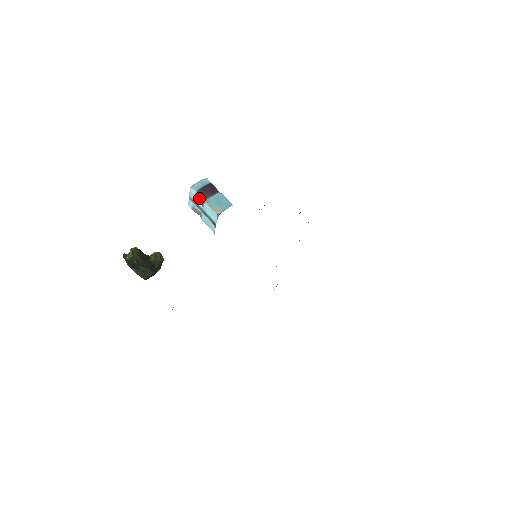
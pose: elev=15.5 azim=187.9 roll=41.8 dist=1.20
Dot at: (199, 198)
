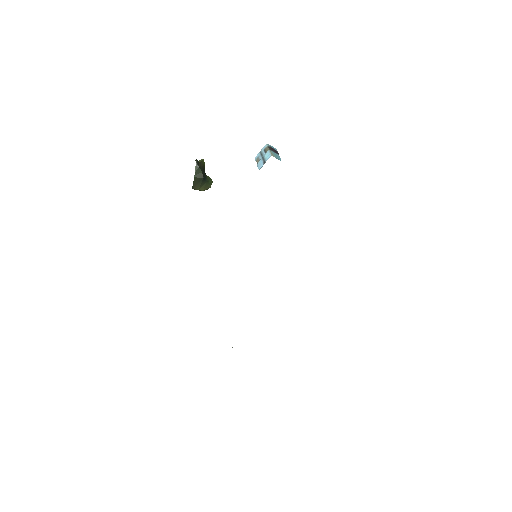
Dot at: (267, 149)
